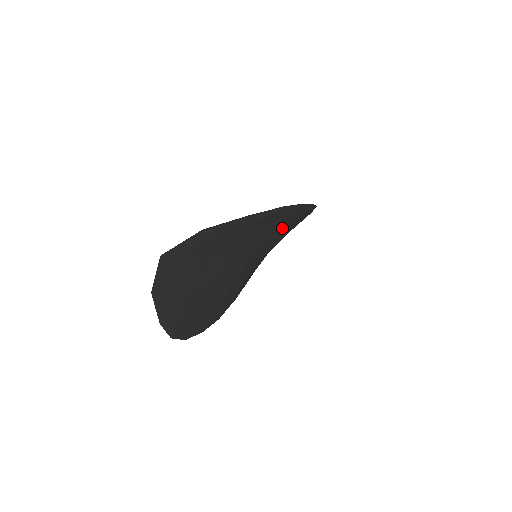
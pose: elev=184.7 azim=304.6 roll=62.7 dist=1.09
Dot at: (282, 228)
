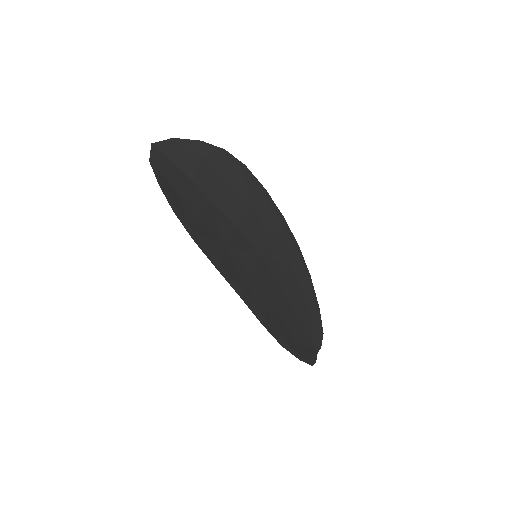
Dot at: (249, 199)
